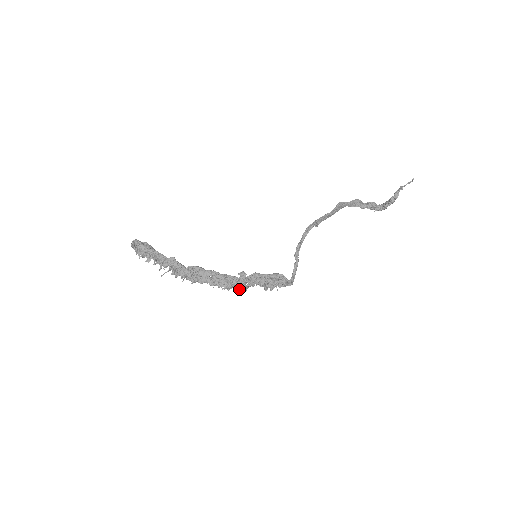
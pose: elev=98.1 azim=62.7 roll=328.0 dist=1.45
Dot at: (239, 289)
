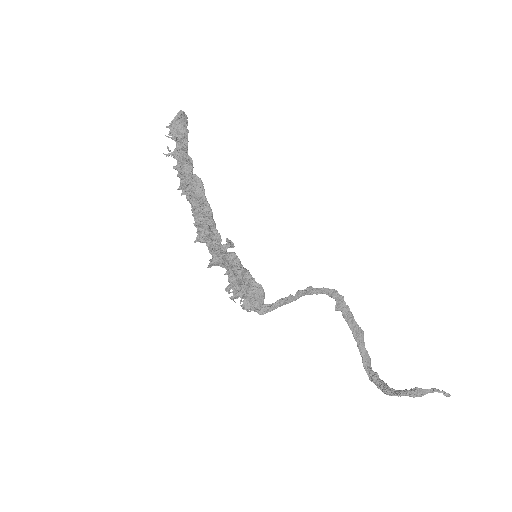
Dot at: (211, 247)
